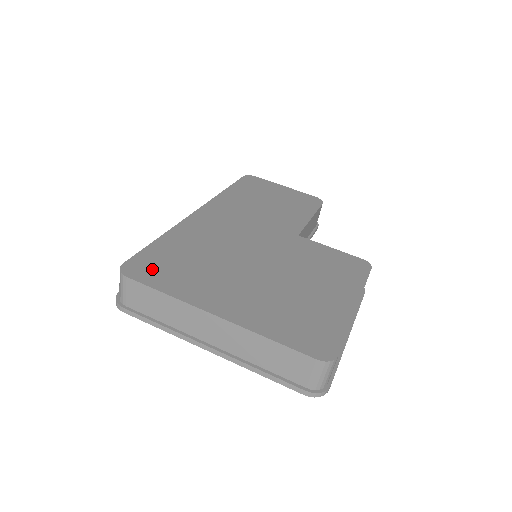
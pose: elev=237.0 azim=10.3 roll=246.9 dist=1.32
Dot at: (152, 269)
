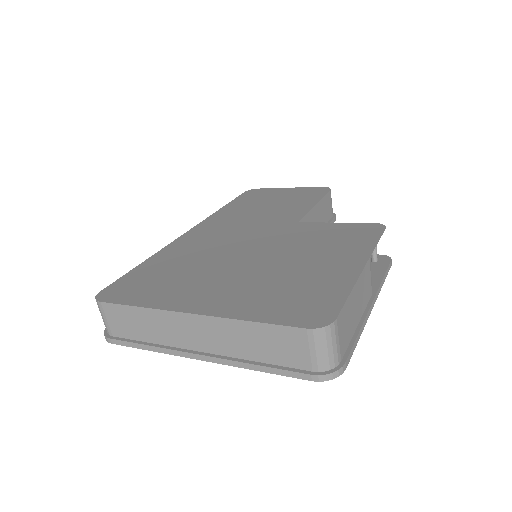
Dot at: (129, 289)
